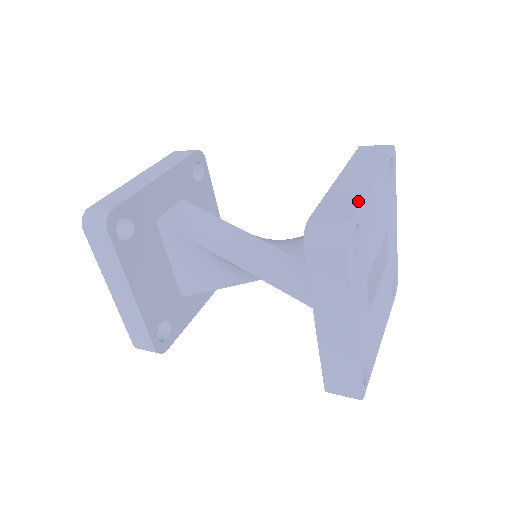
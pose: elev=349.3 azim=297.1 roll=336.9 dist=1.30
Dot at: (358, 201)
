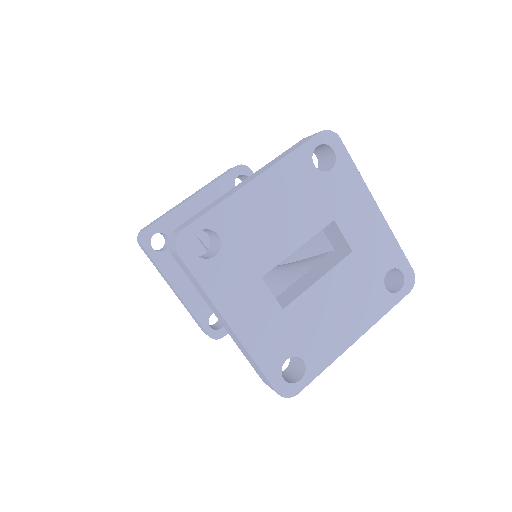
Dot at: (212, 207)
